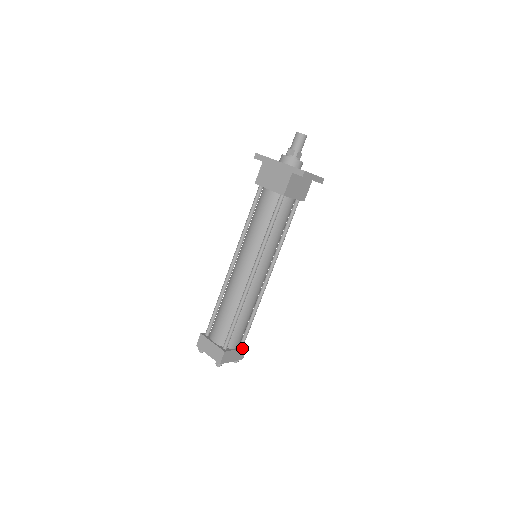
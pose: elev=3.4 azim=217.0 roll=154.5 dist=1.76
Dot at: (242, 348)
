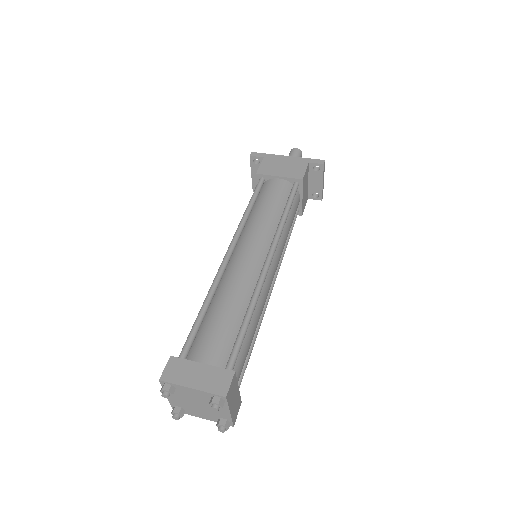
Dot at: (239, 395)
